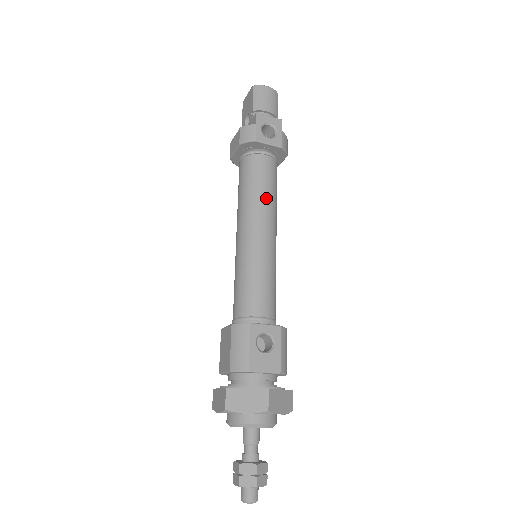
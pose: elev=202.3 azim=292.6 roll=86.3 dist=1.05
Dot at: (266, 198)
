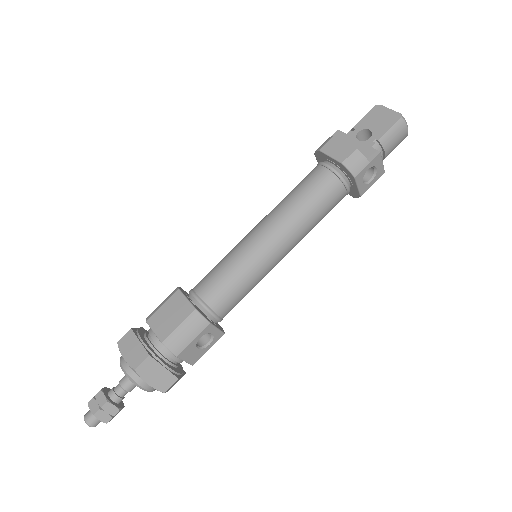
Dot at: (310, 227)
